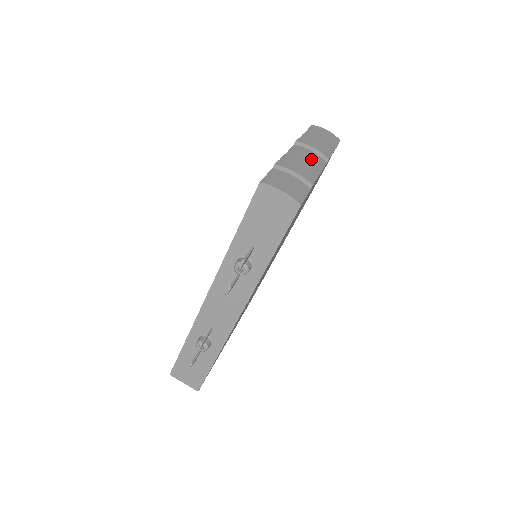
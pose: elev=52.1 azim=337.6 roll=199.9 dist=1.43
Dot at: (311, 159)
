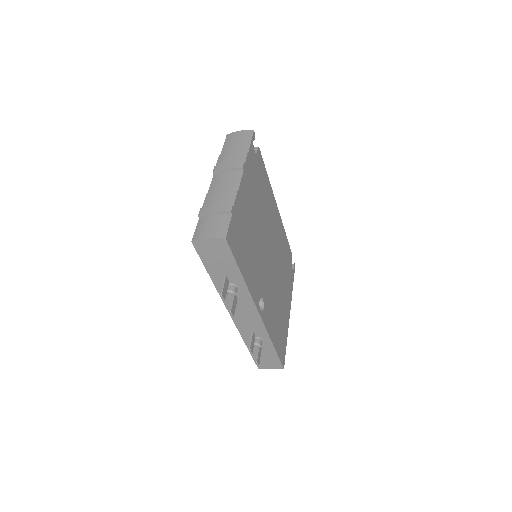
Dot at: (228, 181)
